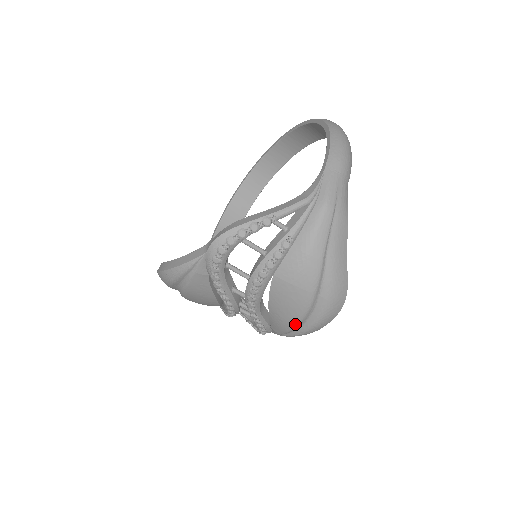
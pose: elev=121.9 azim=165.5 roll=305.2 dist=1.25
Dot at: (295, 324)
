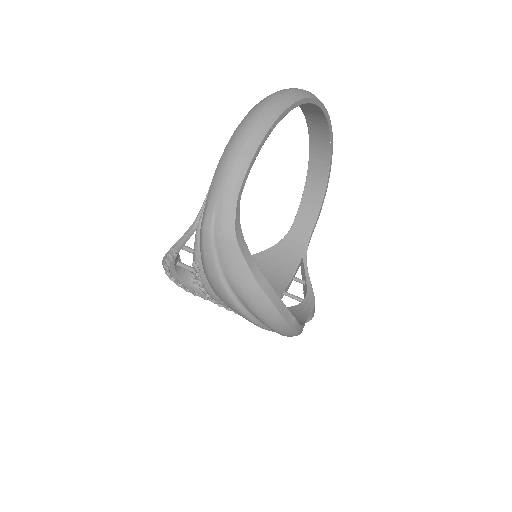
Dot at: (265, 329)
